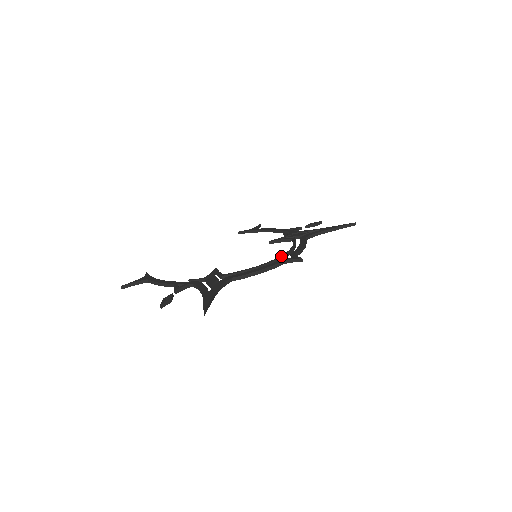
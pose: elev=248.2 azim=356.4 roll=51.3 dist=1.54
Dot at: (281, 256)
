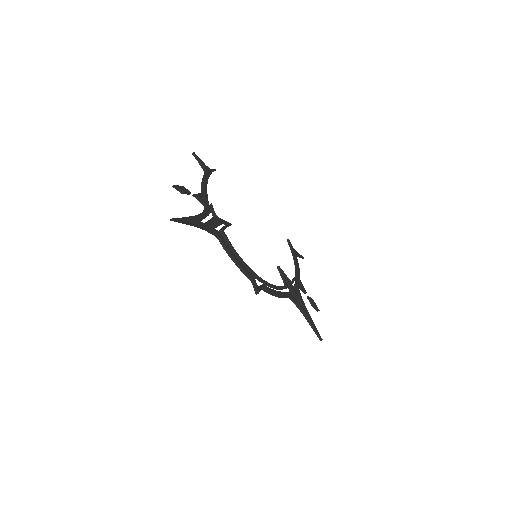
Dot at: (258, 276)
